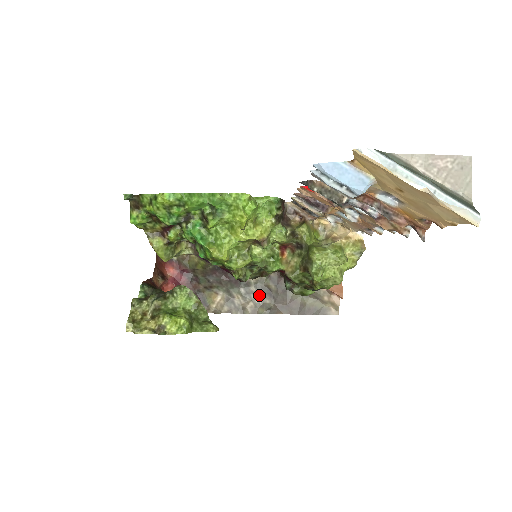
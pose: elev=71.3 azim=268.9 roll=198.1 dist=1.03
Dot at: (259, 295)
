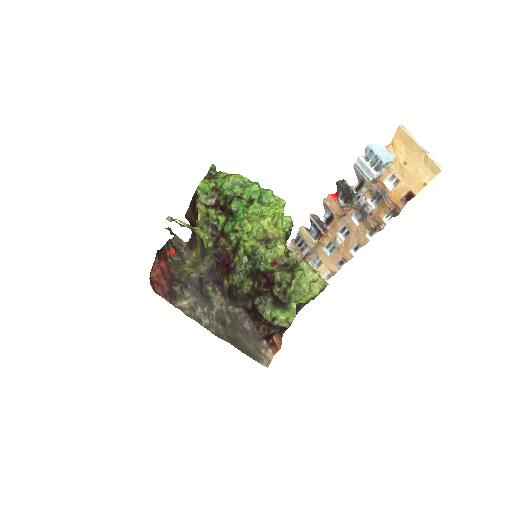
Dot at: (216, 320)
